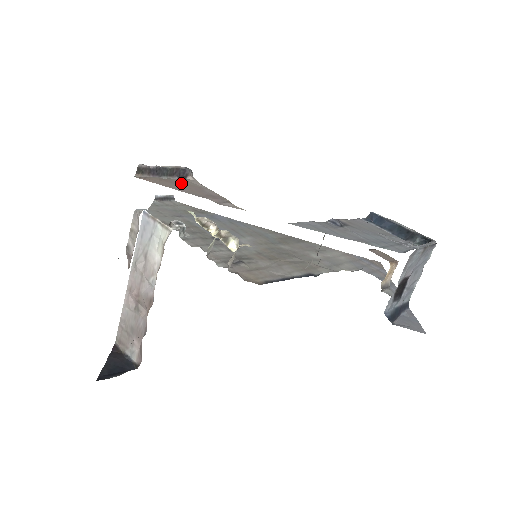
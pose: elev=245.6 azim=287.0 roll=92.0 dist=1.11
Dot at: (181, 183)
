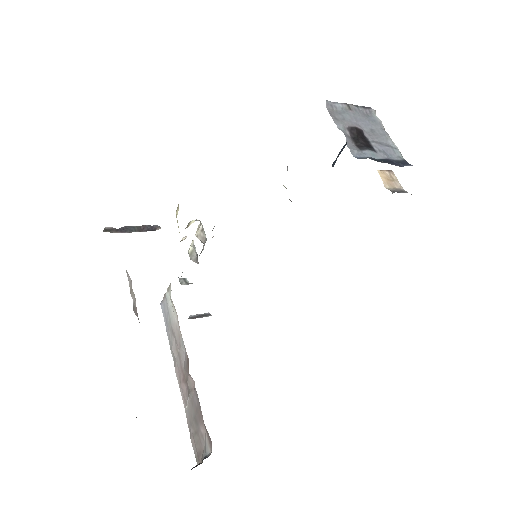
Dot at: occluded
